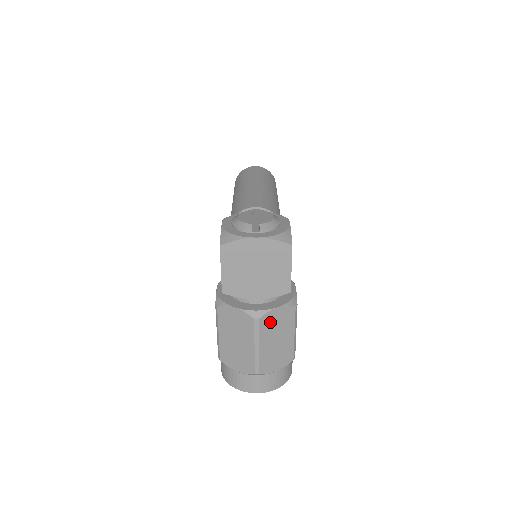
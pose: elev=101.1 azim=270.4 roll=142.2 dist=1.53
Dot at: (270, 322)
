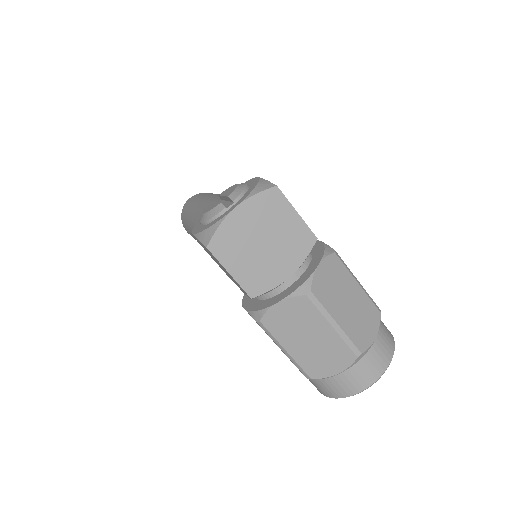
Dot at: (324, 287)
